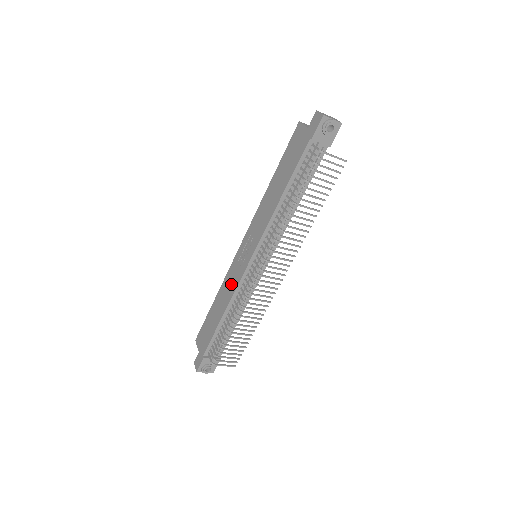
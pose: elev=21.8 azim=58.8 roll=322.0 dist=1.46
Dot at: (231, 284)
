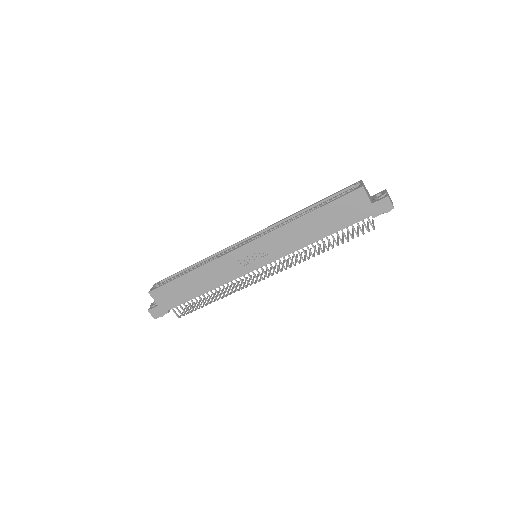
Dot at: (223, 273)
